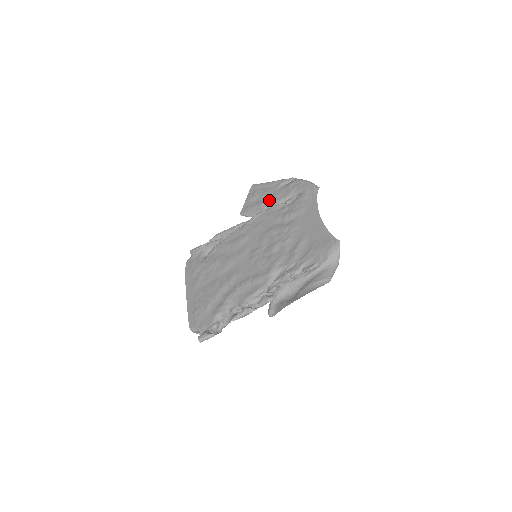
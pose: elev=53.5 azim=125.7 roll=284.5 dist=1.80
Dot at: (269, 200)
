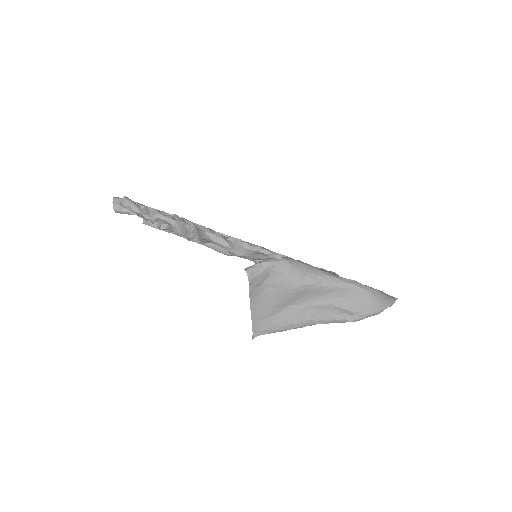
Dot at: occluded
